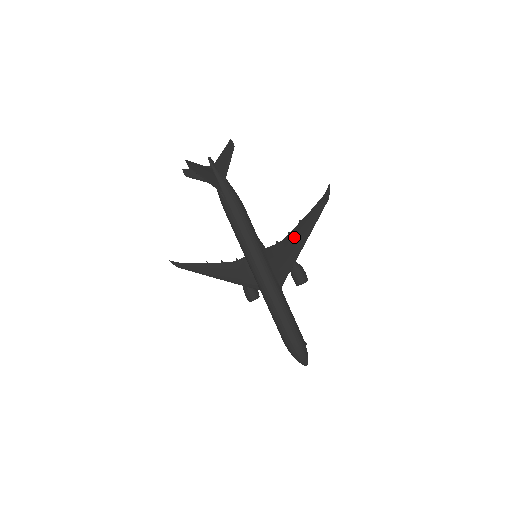
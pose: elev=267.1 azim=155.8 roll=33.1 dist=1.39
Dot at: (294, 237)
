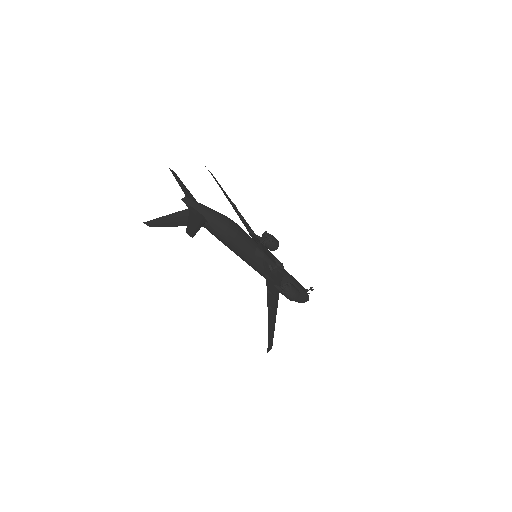
Dot at: (269, 300)
